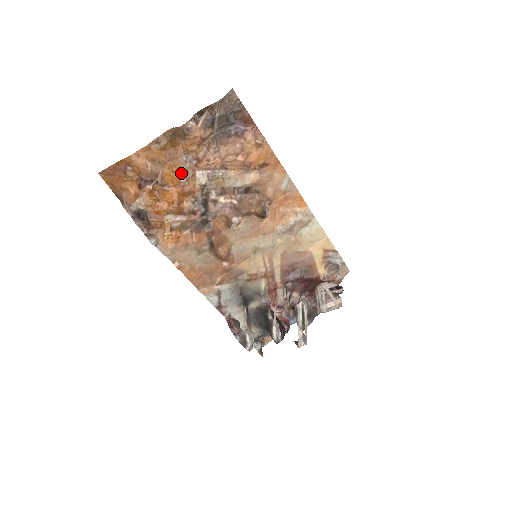
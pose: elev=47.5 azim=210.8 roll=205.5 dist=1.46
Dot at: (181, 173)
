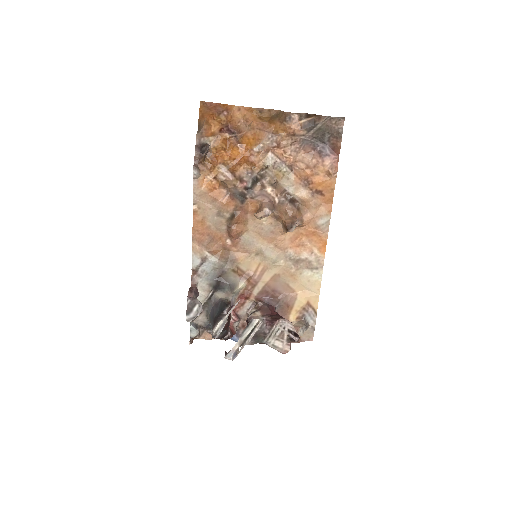
Dot at: (258, 144)
